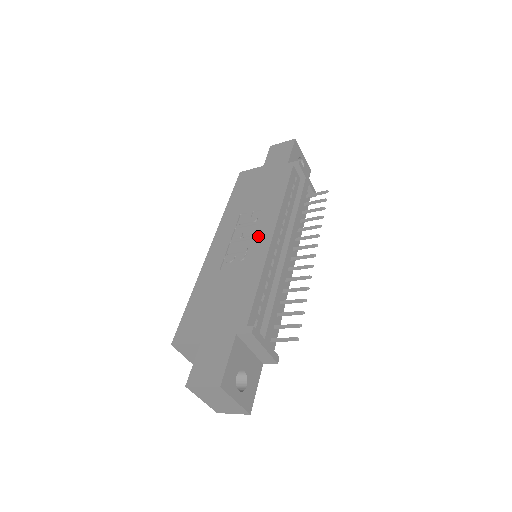
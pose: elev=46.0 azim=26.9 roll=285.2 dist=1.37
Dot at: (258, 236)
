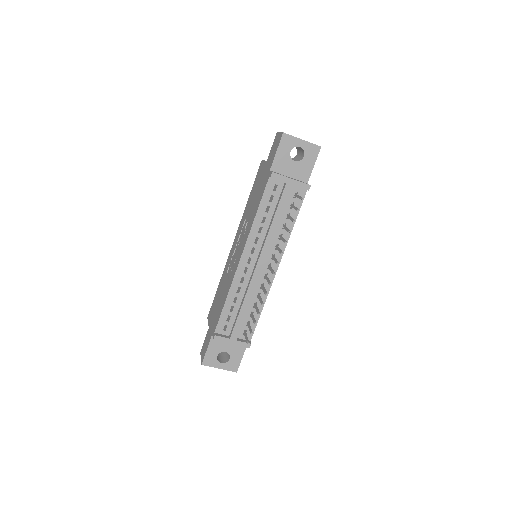
Dot at: (238, 254)
